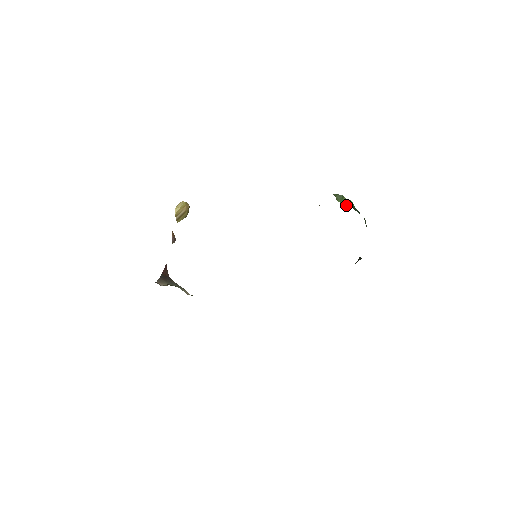
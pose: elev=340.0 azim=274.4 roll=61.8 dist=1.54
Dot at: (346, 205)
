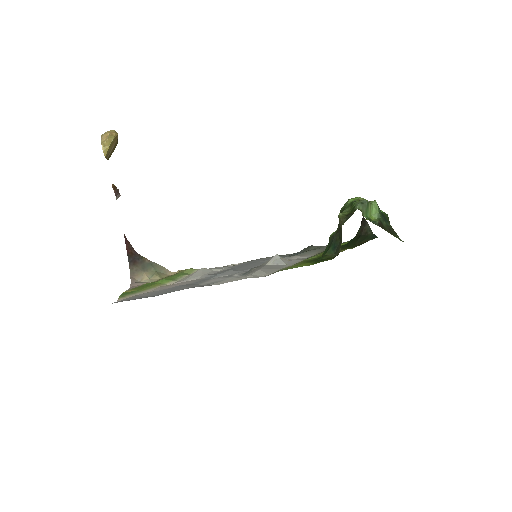
Dot at: (372, 215)
